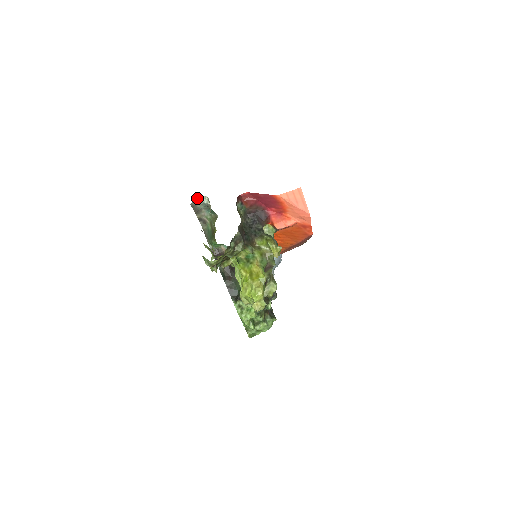
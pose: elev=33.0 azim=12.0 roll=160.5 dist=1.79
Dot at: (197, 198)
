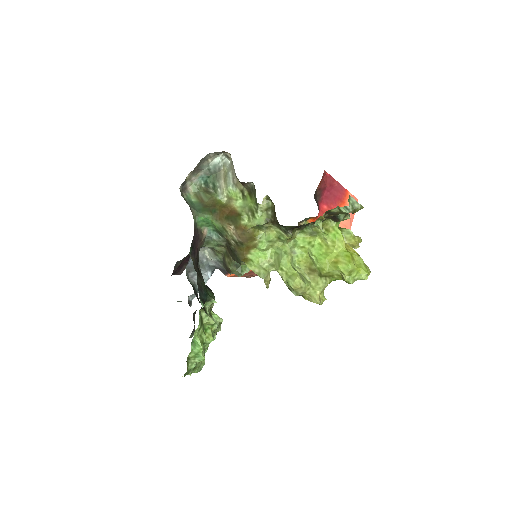
Dot at: (218, 153)
